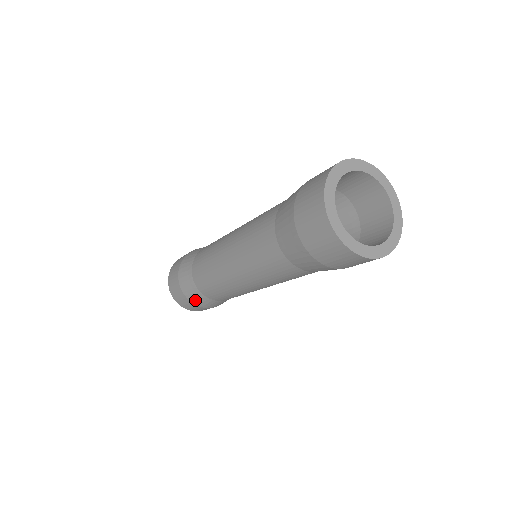
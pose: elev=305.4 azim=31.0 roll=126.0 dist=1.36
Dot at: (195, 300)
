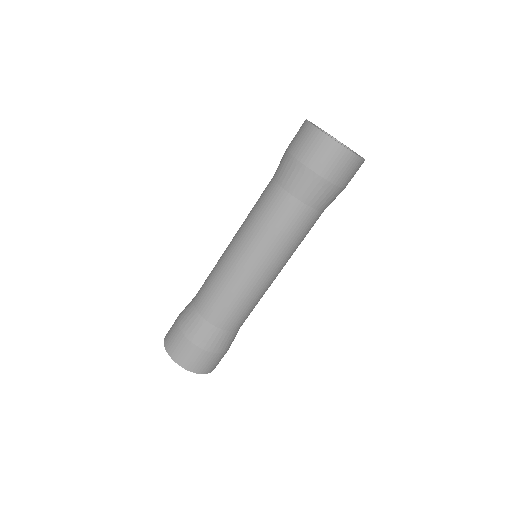
Dot at: (201, 340)
